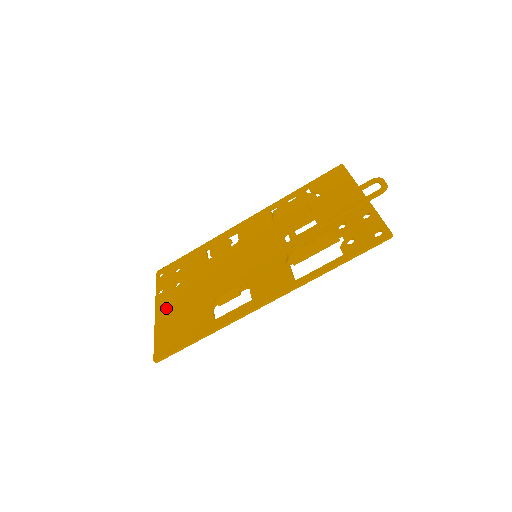
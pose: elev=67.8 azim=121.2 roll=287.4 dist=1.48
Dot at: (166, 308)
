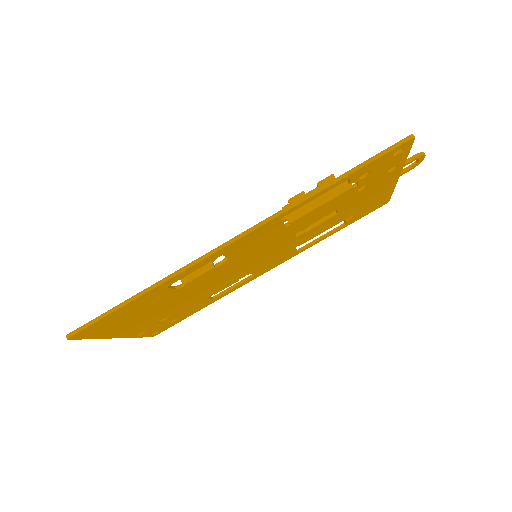
Dot at: occluded
